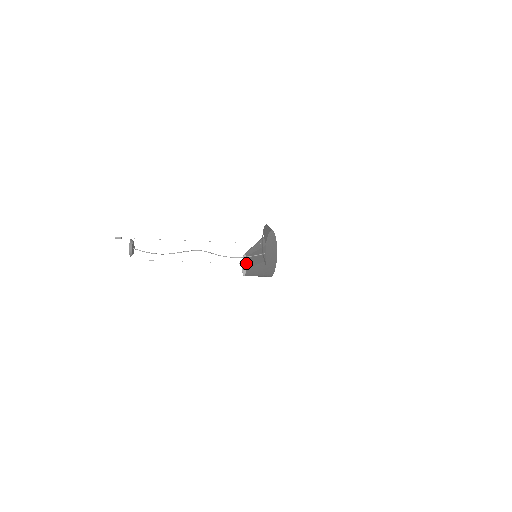
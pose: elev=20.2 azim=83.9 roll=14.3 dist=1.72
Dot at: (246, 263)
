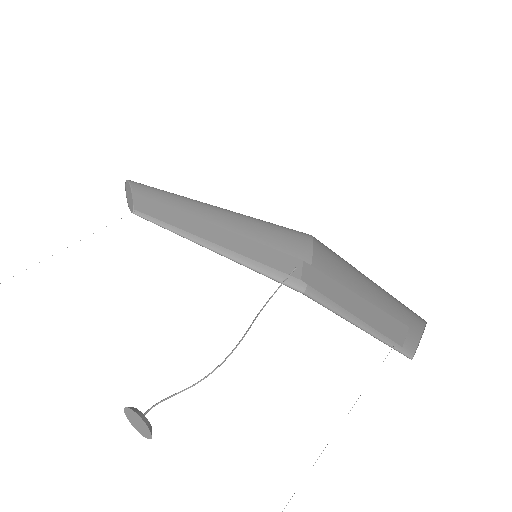
Dot at: (160, 213)
